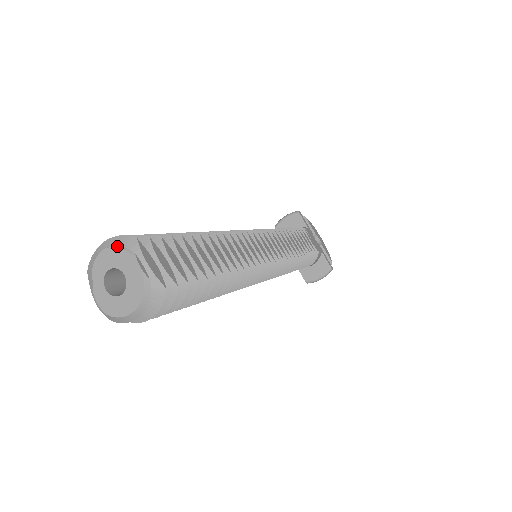
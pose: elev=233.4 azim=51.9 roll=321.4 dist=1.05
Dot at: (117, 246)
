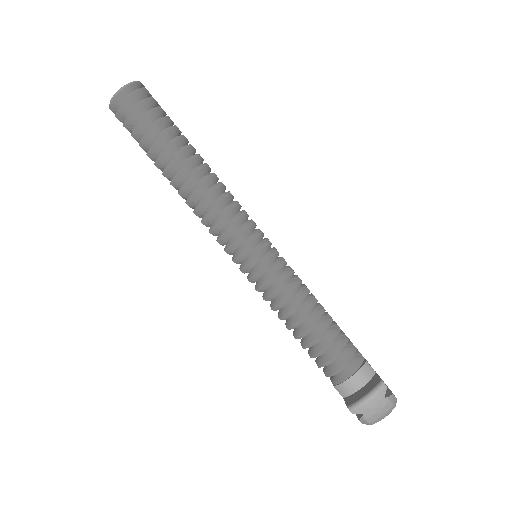
Dot at: occluded
